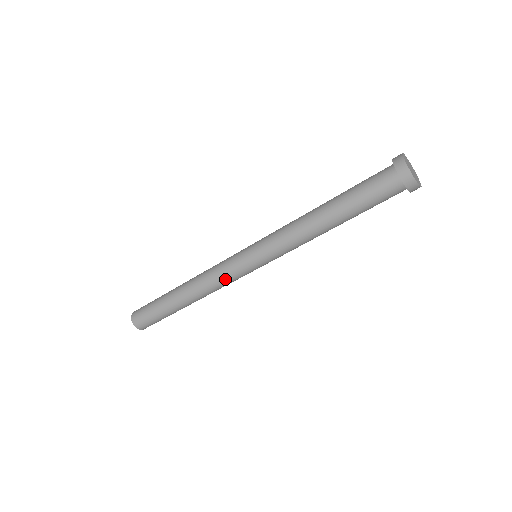
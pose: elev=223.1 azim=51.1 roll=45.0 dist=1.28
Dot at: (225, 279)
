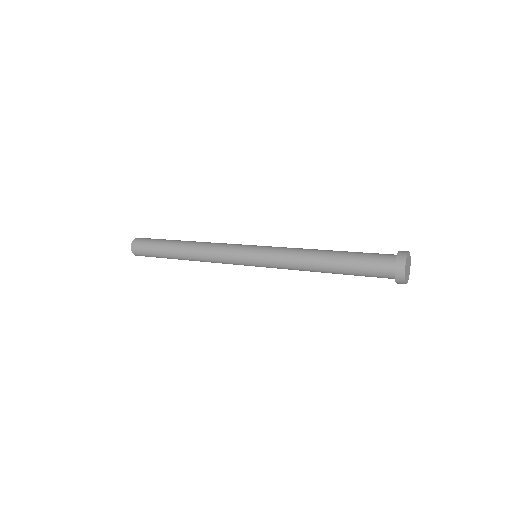
Dot at: (224, 263)
